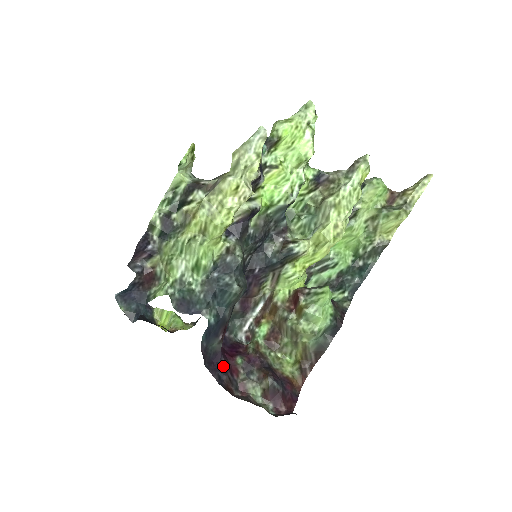
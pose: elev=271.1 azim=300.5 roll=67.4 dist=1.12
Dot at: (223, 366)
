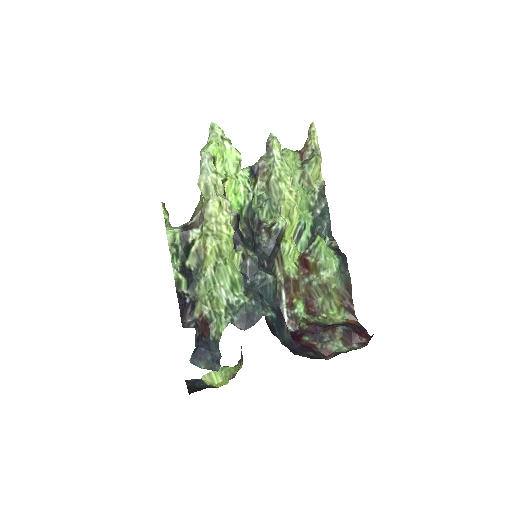
Dot at: (302, 348)
